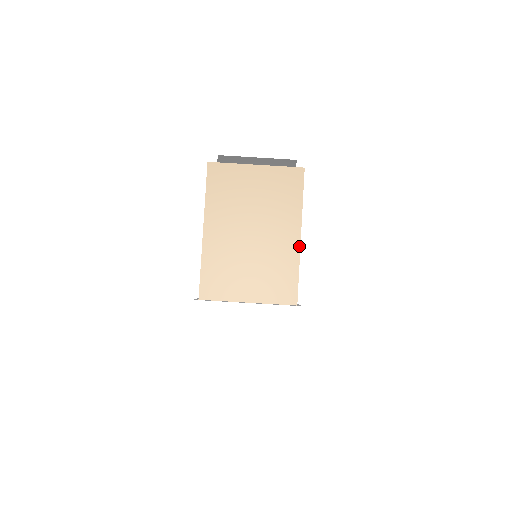
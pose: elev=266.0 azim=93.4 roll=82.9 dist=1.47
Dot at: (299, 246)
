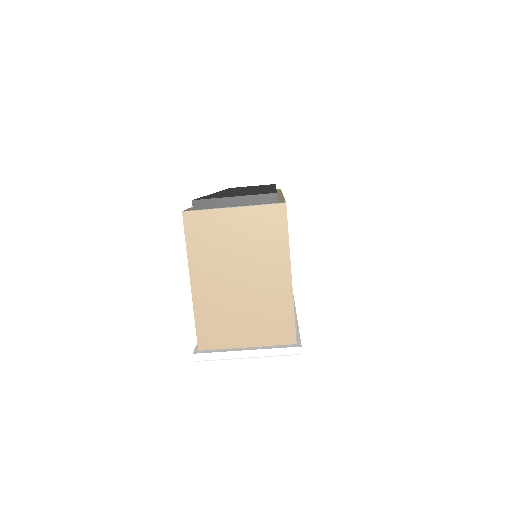
Dot at: (291, 286)
